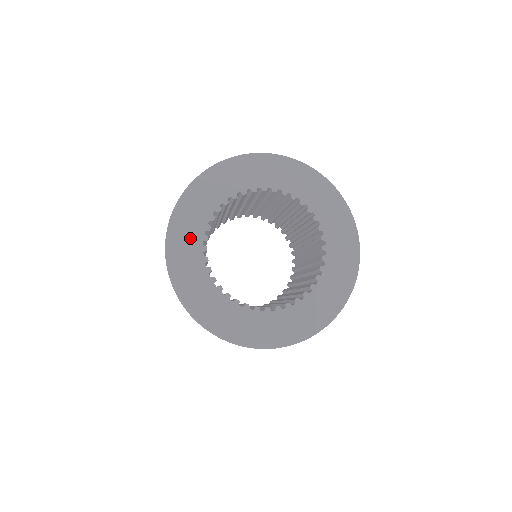
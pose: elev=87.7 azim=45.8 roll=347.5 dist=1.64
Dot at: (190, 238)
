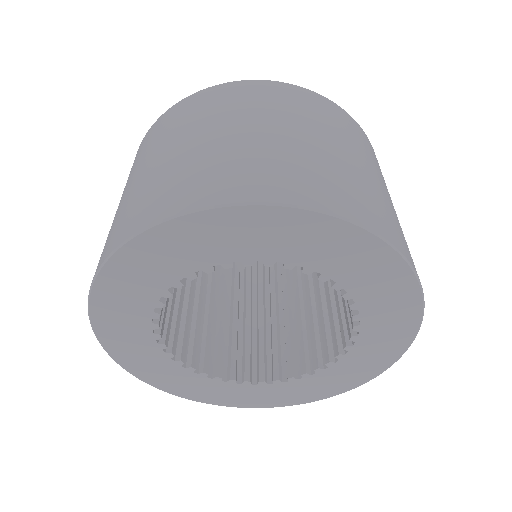
Dot at: (166, 371)
